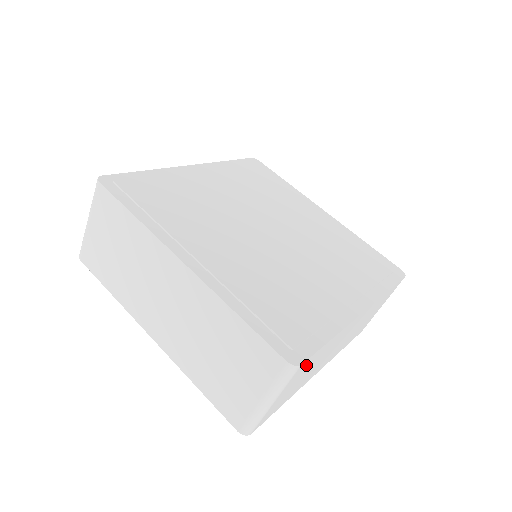
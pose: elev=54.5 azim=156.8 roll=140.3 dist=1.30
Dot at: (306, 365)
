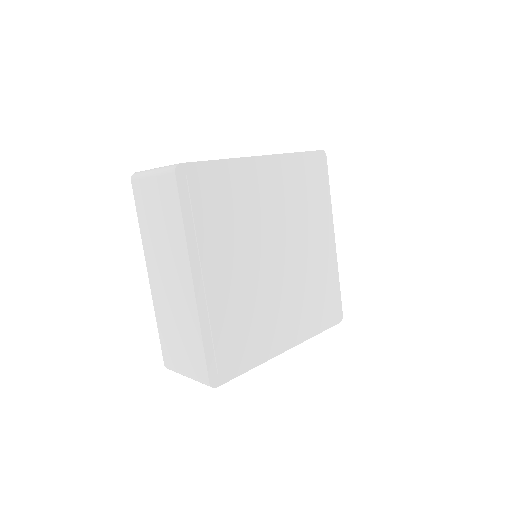
Dot at: occluded
